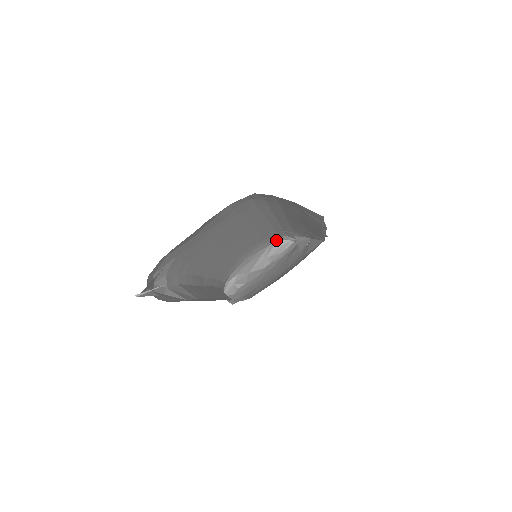
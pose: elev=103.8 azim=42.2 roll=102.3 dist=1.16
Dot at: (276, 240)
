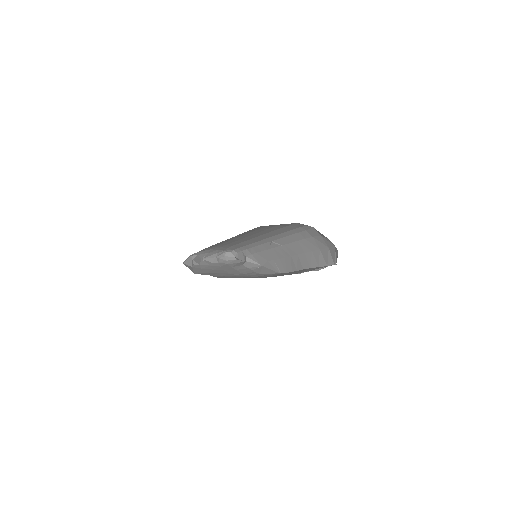
Dot at: (229, 250)
